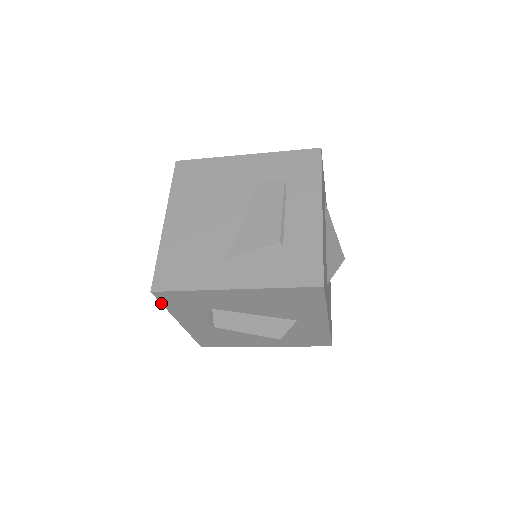
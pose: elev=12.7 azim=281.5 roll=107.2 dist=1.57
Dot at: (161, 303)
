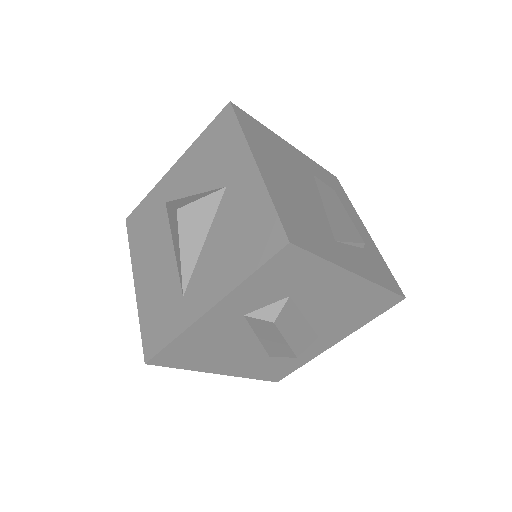
Dot at: (261, 266)
